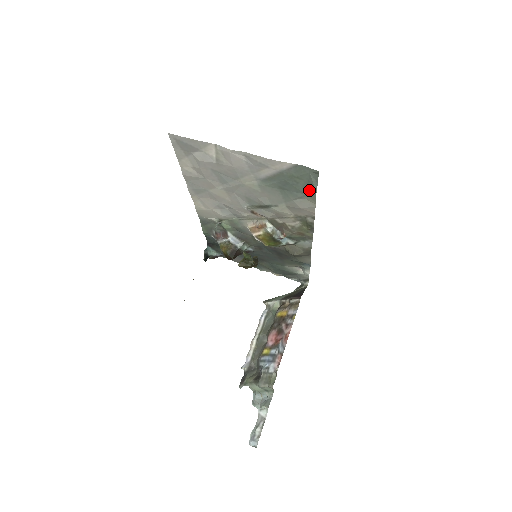
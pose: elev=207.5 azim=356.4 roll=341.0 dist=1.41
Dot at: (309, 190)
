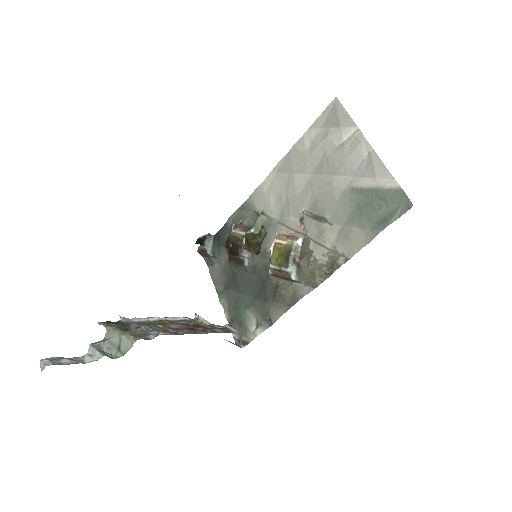
Dot at: (381, 223)
